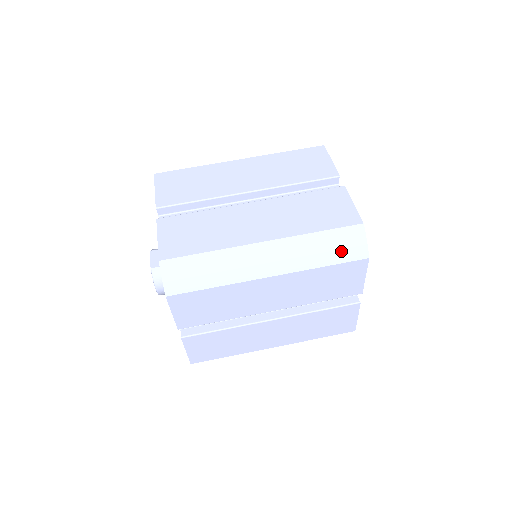
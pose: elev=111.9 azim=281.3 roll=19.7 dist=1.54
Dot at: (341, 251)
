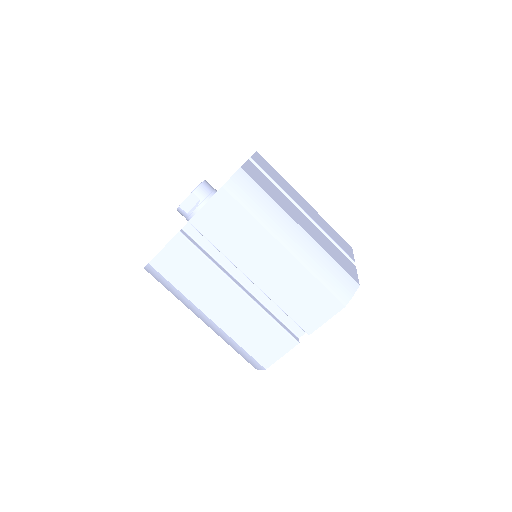
Dot at: (244, 357)
